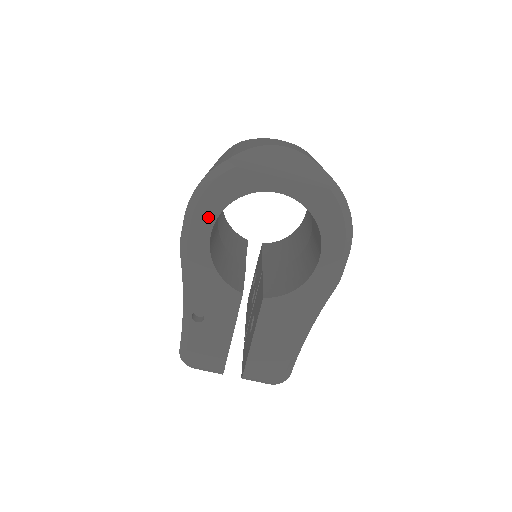
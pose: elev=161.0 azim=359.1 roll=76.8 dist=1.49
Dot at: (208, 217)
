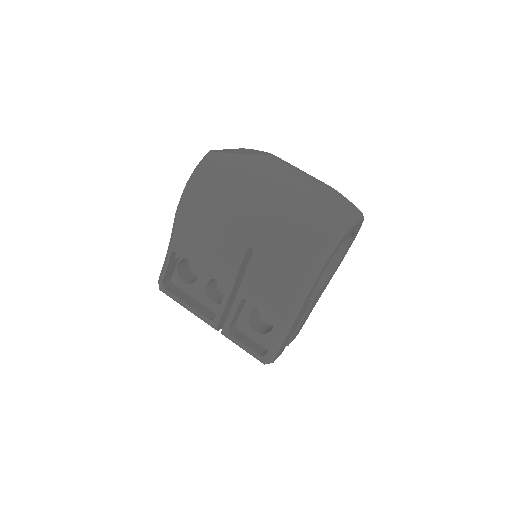
Dot at: occluded
